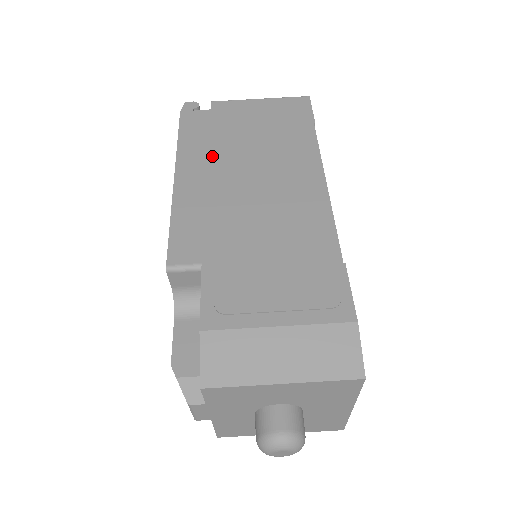
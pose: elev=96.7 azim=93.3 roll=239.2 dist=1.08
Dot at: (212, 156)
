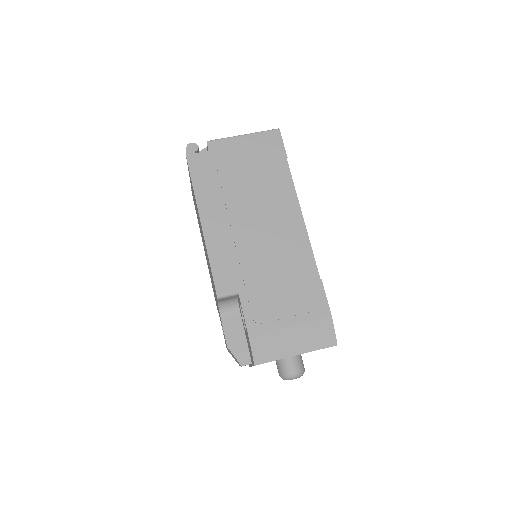
Dot at: (222, 200)
